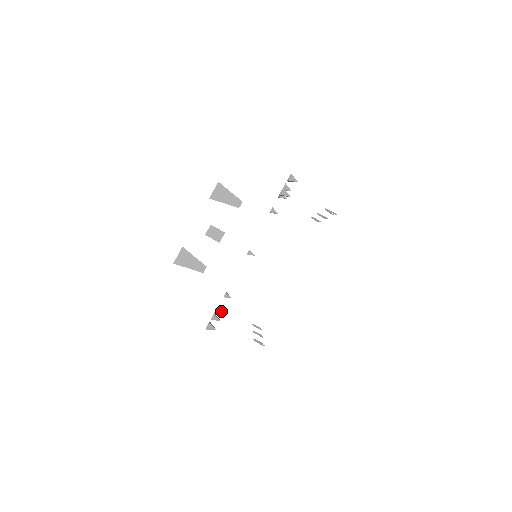
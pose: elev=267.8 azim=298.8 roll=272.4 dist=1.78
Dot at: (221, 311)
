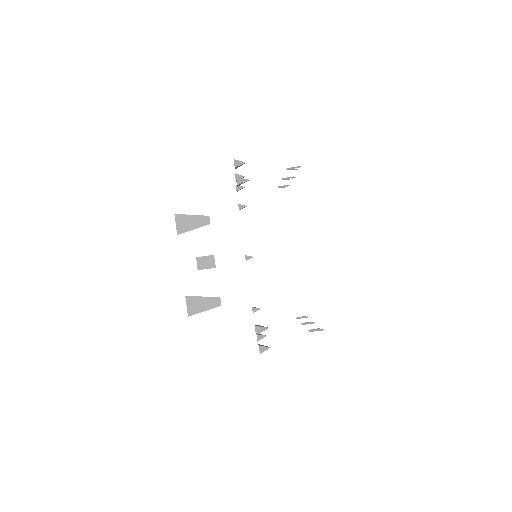
Dot at: (262, 328)
